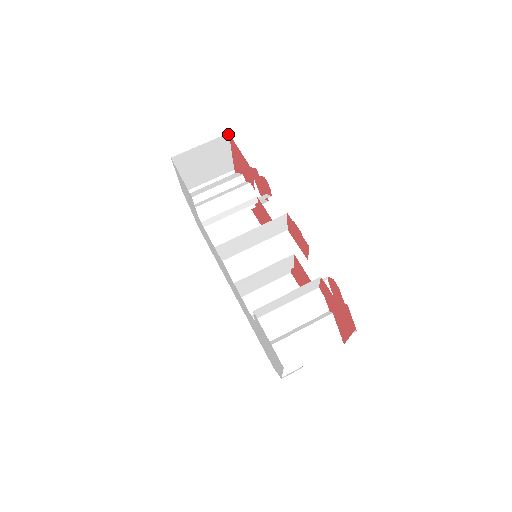
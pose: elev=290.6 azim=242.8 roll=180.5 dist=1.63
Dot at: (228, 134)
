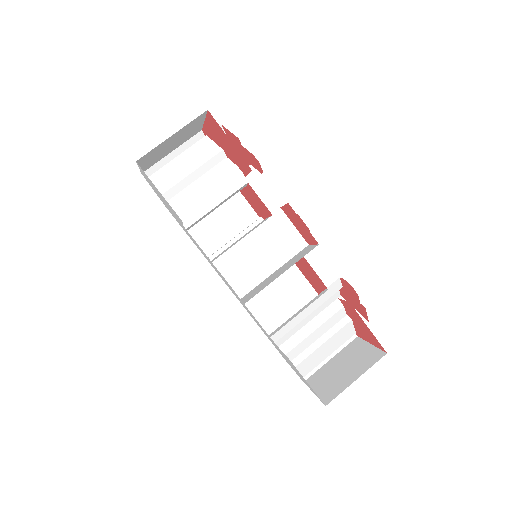
Dot at: occluded
